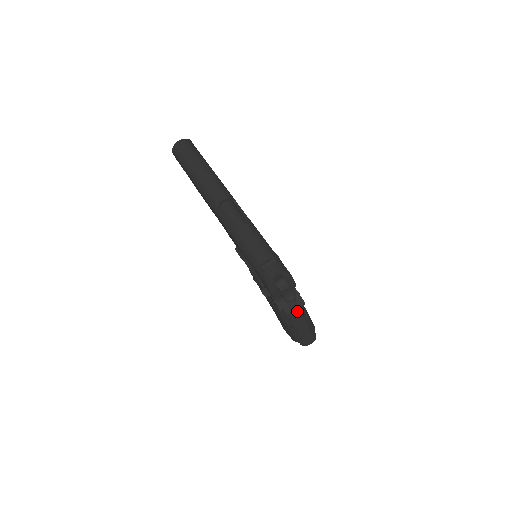
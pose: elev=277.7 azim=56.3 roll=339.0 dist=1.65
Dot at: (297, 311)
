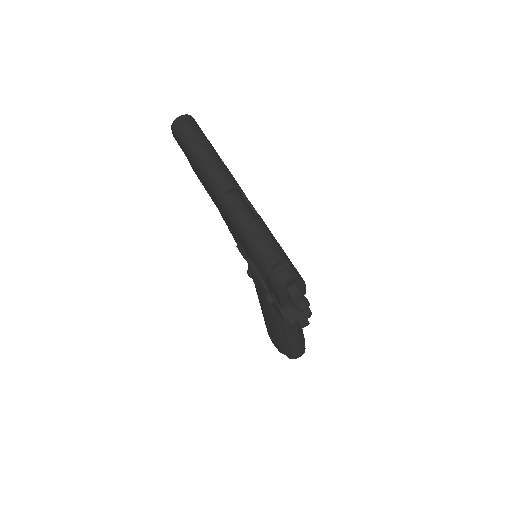
Dot at: (303, 322)
